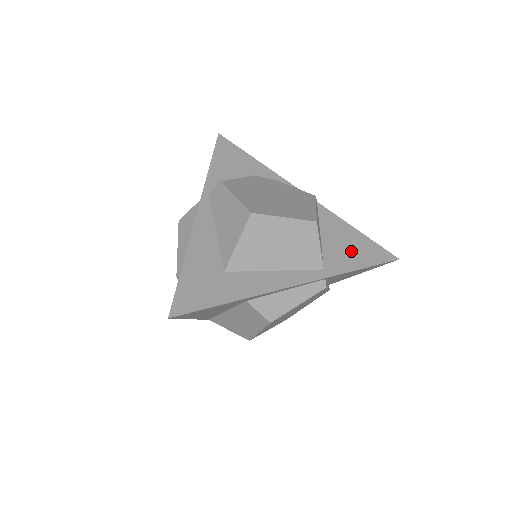
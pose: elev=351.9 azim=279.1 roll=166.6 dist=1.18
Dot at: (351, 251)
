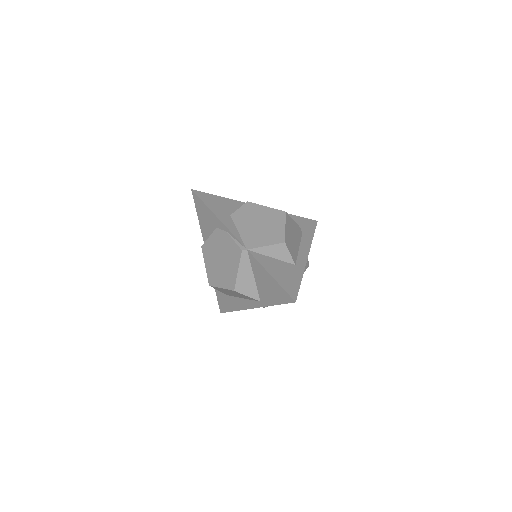
Dot at: (270, 292)
